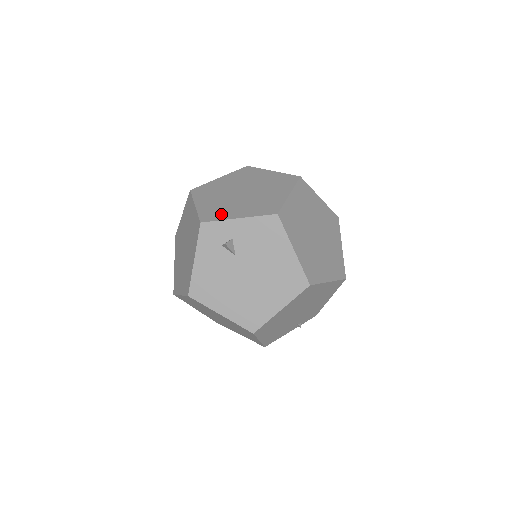
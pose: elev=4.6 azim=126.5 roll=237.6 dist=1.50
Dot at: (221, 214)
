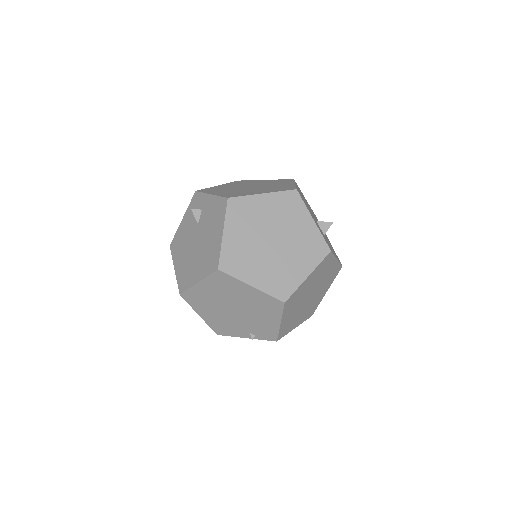
Dot at: (212, 191)
